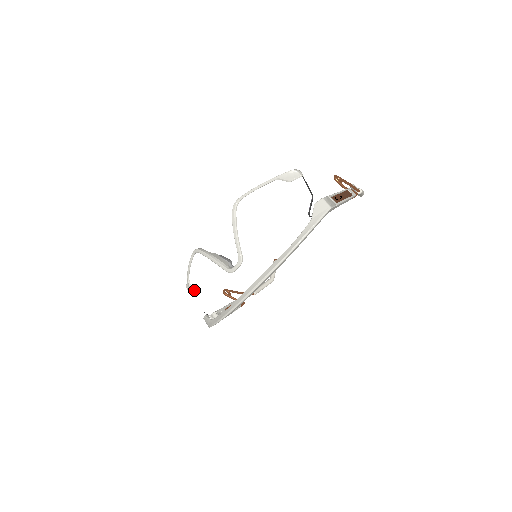
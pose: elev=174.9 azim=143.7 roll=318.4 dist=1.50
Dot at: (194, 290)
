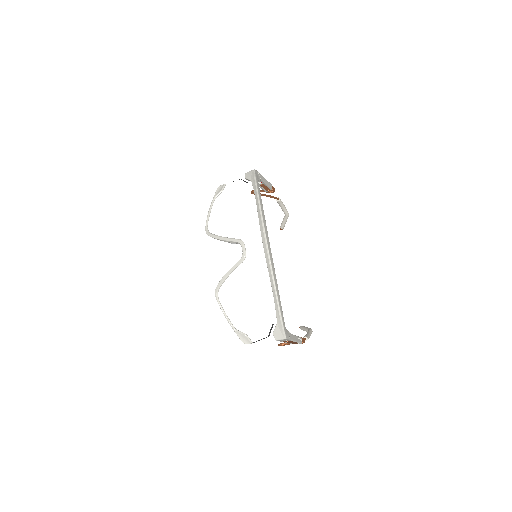
Dot at: (246, 329)
